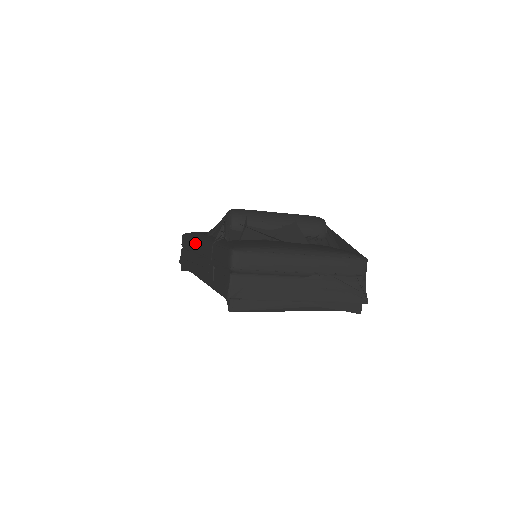
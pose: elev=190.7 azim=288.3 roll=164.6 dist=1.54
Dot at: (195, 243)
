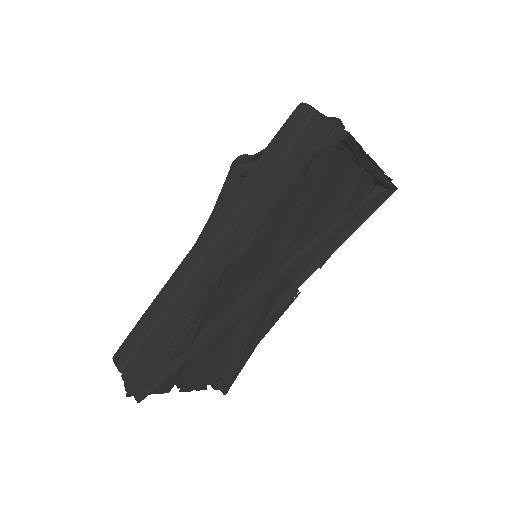
Dot at: (184, 266)
